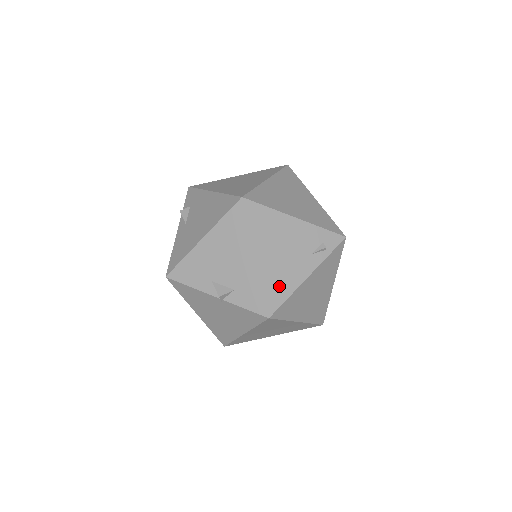
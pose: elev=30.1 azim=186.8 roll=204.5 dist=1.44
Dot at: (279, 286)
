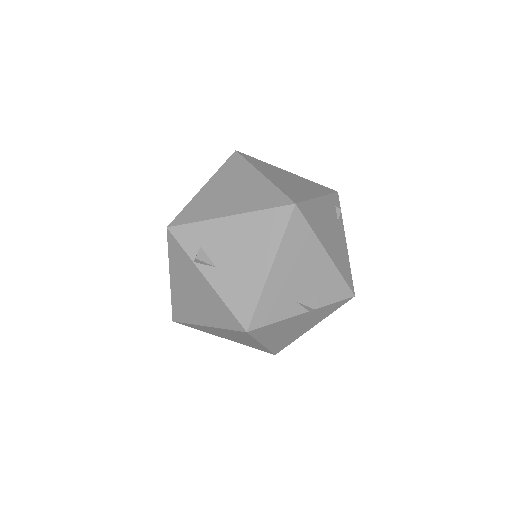
Dot at: (344, 265)
